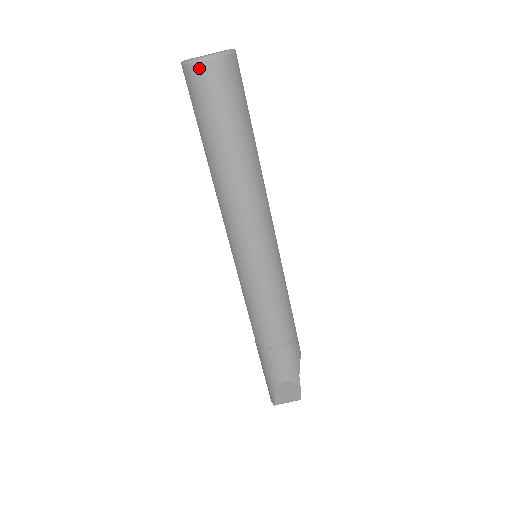
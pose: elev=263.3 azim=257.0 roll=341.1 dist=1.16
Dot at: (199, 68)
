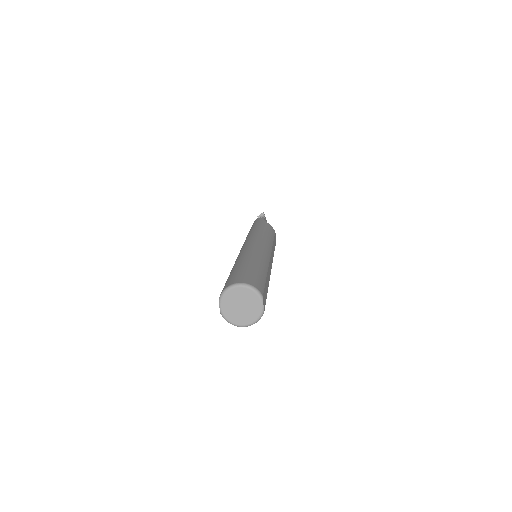
Dot at: occluded
